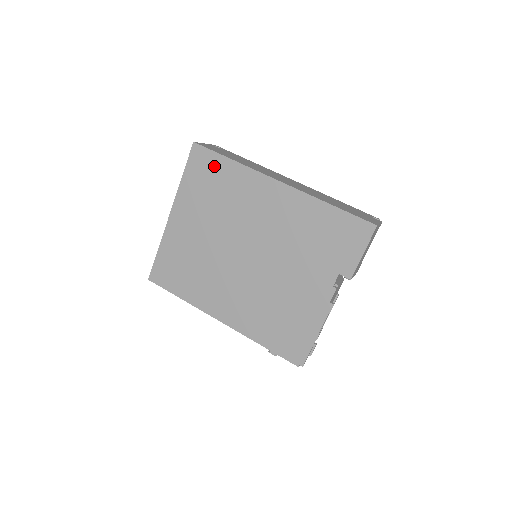
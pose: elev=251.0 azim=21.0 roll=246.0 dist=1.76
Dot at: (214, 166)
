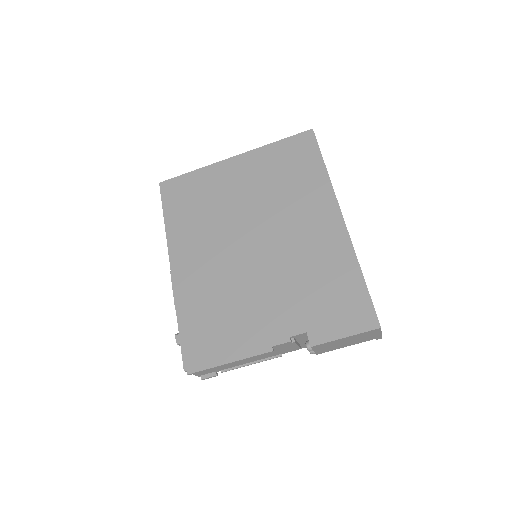
Dot at: (307, 158)
